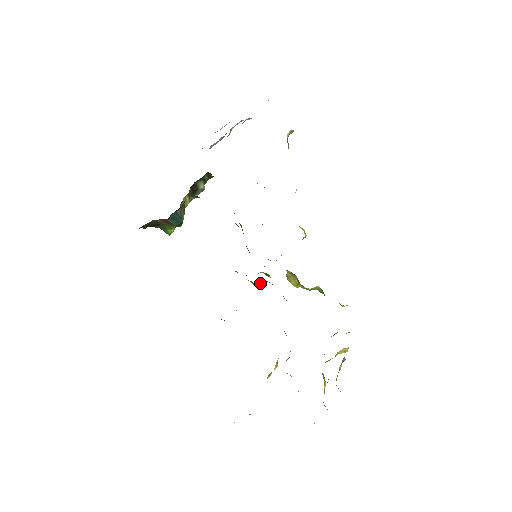
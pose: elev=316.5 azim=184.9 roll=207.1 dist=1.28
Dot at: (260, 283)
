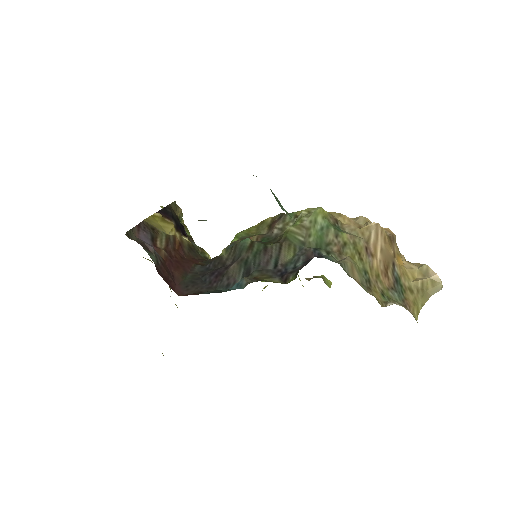
Dot at: occluded
